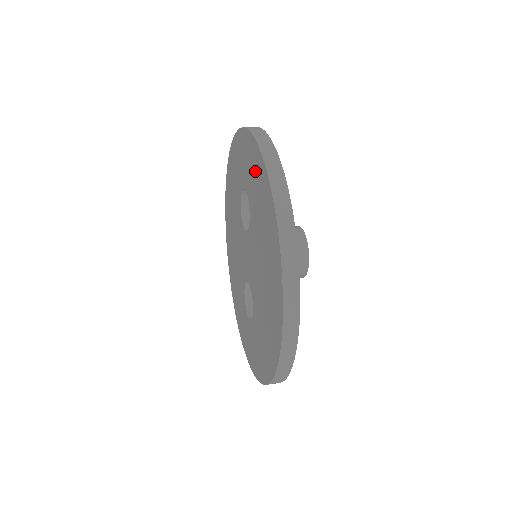
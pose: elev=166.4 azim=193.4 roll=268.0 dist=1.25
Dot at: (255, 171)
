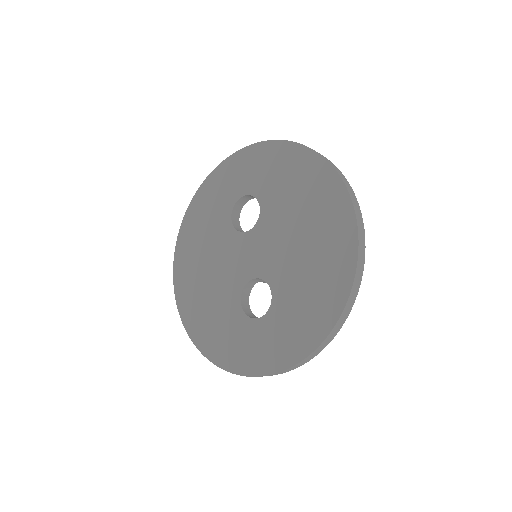
Dot at: (276, 162)
